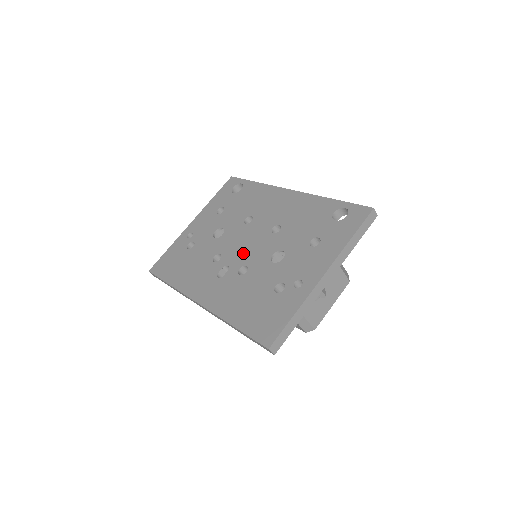
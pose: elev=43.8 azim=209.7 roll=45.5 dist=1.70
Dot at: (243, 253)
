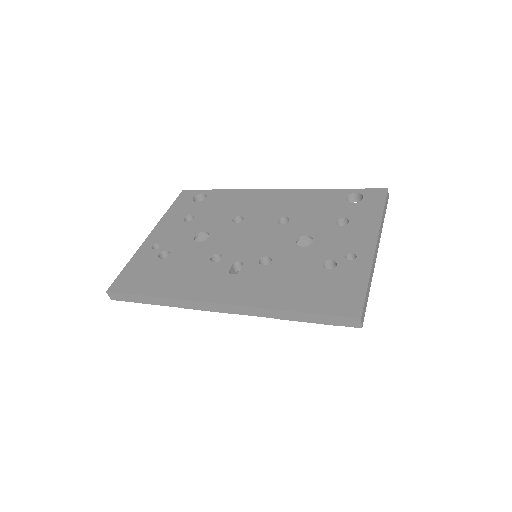
Dot at: (253, 246)
